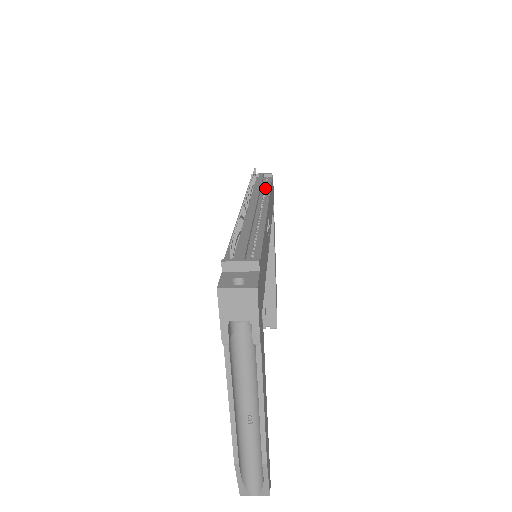
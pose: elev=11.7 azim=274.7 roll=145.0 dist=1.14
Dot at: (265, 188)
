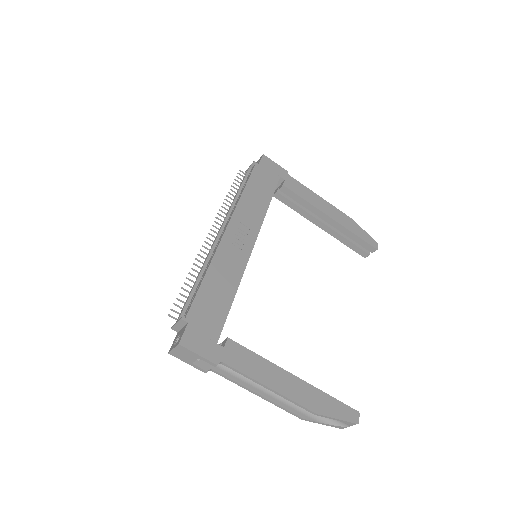
Dot at: occluded
